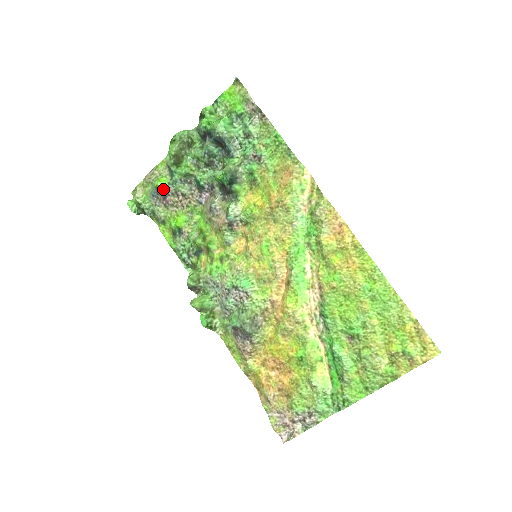
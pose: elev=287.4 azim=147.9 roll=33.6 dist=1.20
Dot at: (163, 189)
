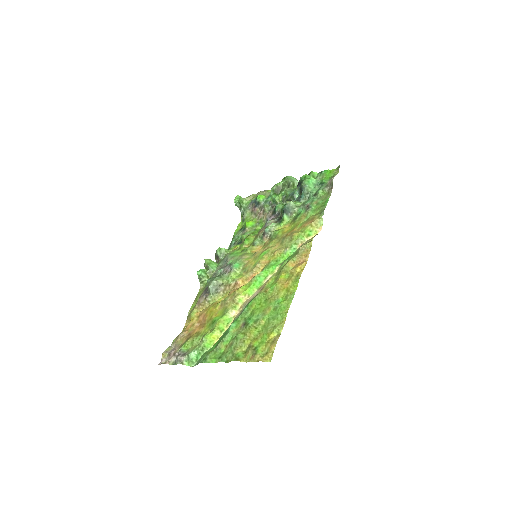
Dot at: (258, 201)
